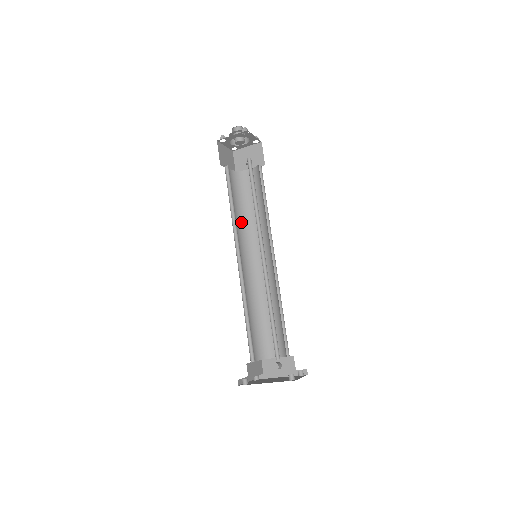
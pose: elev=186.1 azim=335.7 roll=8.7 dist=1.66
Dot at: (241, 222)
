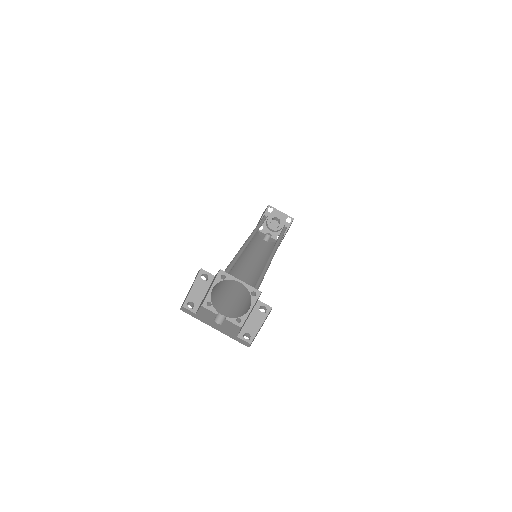
Dot at: occluded
